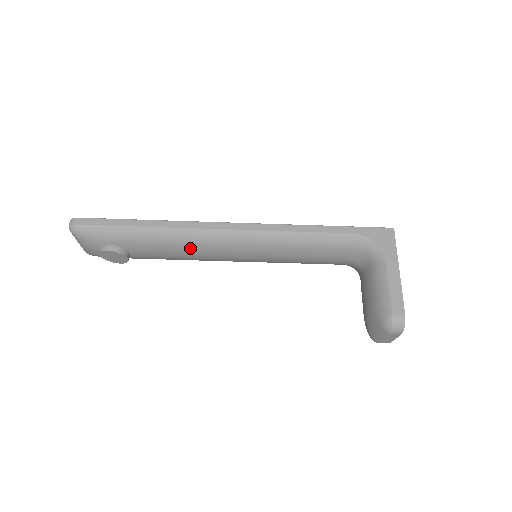
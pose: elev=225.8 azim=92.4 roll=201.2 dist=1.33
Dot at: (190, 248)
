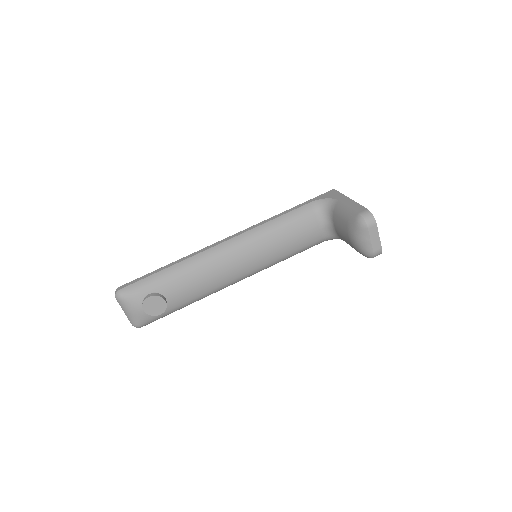
Dot at: (206, 269)
